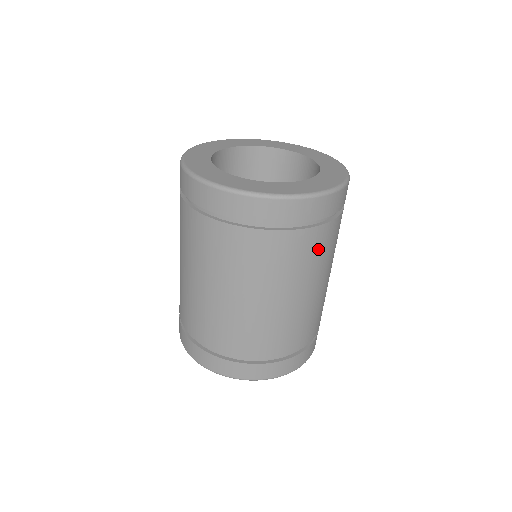
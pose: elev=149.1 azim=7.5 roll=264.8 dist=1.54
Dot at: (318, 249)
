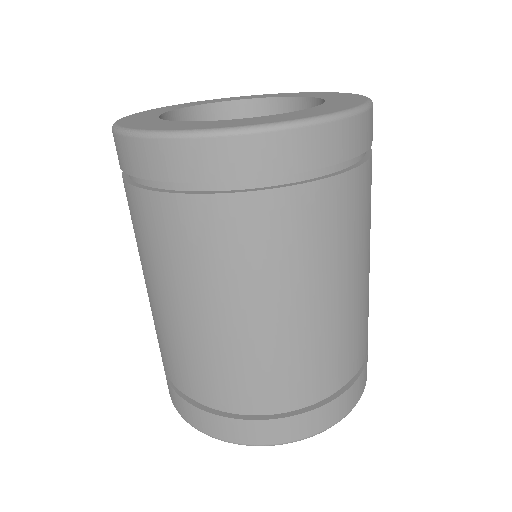
Dot at: (212, 239)
